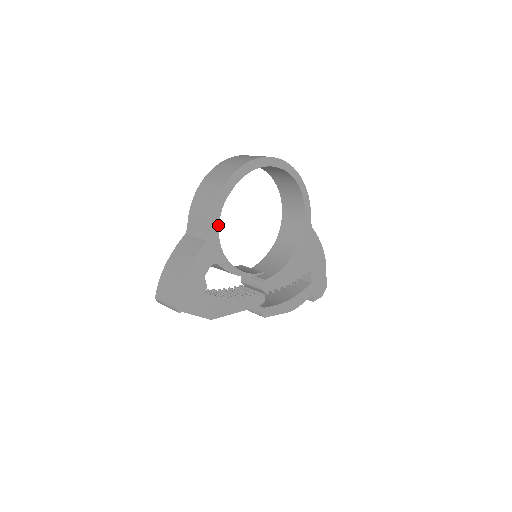
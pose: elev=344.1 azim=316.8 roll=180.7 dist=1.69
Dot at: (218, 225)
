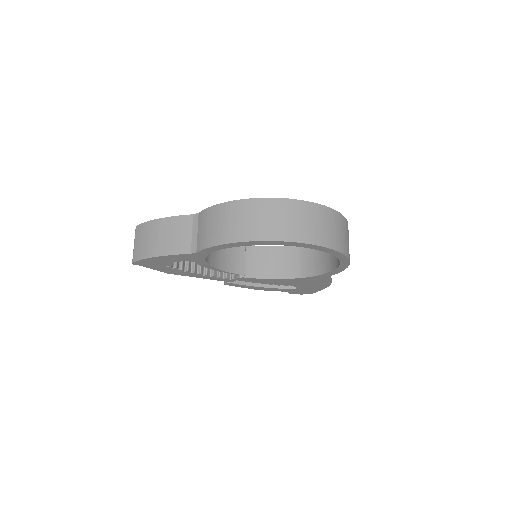
Dot at: (211, 252)
